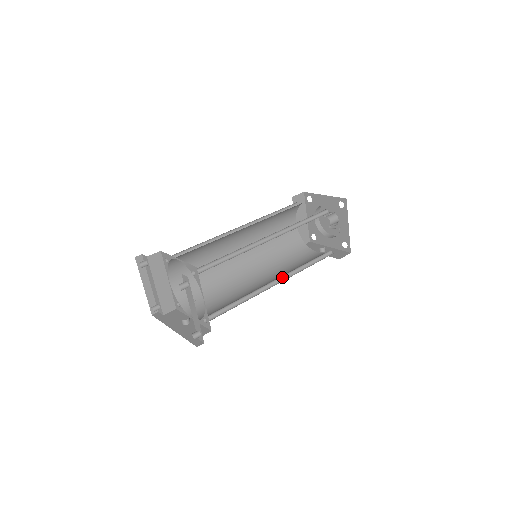
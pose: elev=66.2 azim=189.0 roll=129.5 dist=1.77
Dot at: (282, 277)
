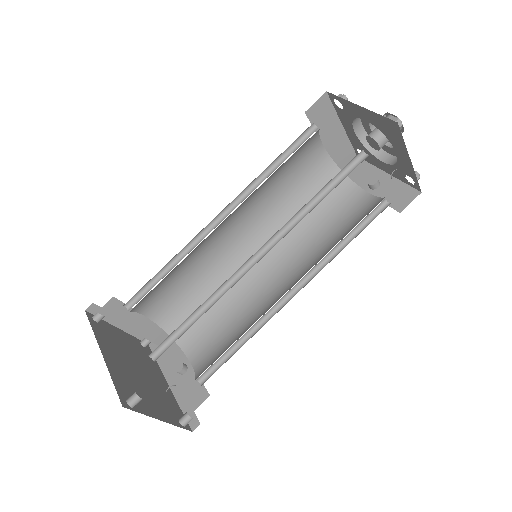
Dot at: (303, 277)
